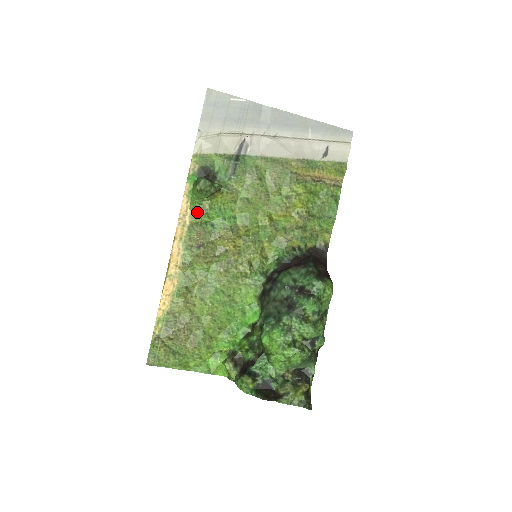
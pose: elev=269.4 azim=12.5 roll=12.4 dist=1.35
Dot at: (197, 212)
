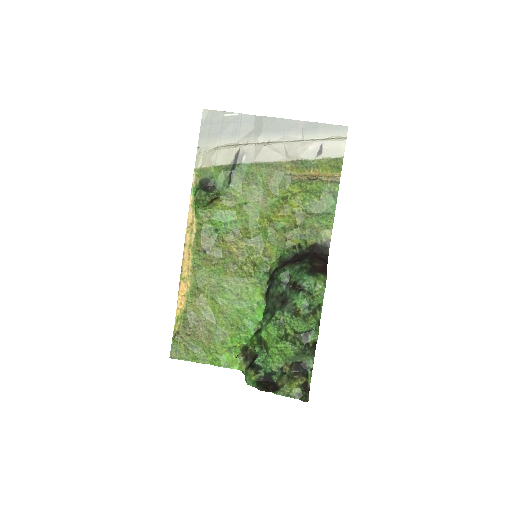
Dot at: (201, 220)
